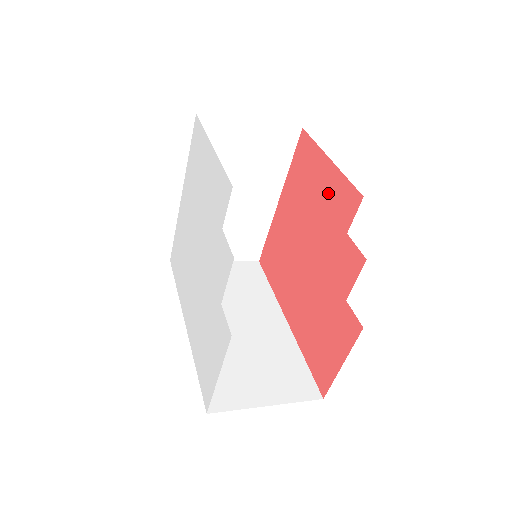
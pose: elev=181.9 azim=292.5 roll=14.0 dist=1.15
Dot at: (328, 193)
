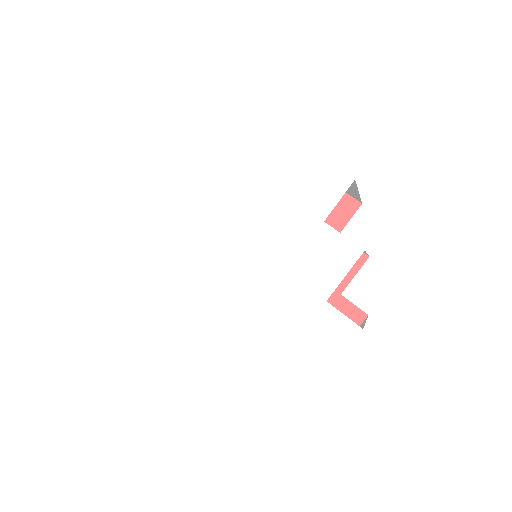
Dot at: occluded
